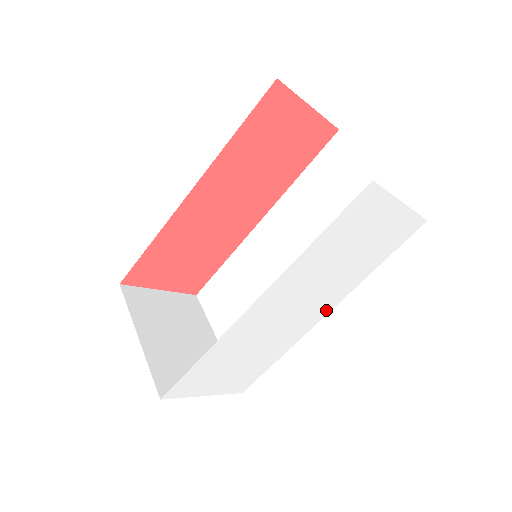
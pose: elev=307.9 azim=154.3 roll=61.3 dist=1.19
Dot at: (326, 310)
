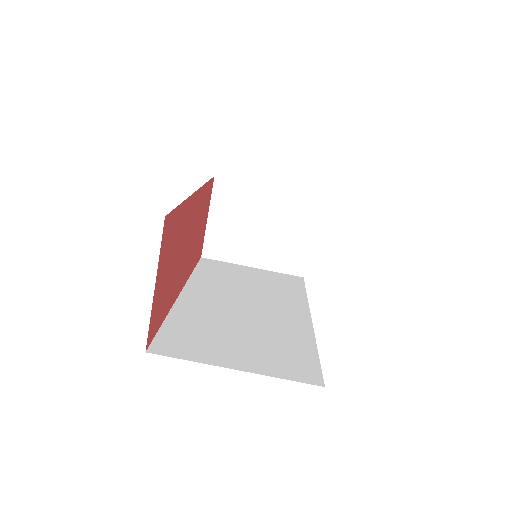
Dot at: occluded
